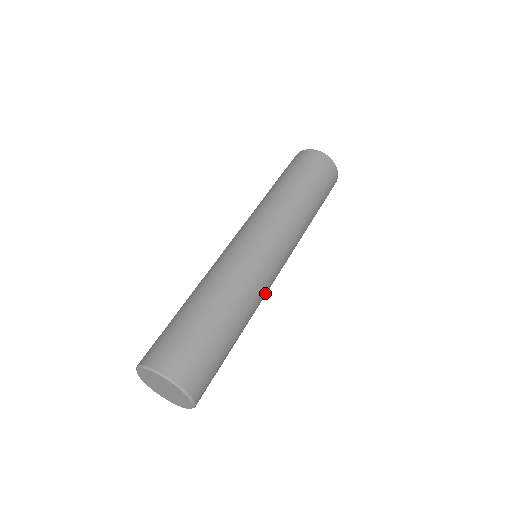
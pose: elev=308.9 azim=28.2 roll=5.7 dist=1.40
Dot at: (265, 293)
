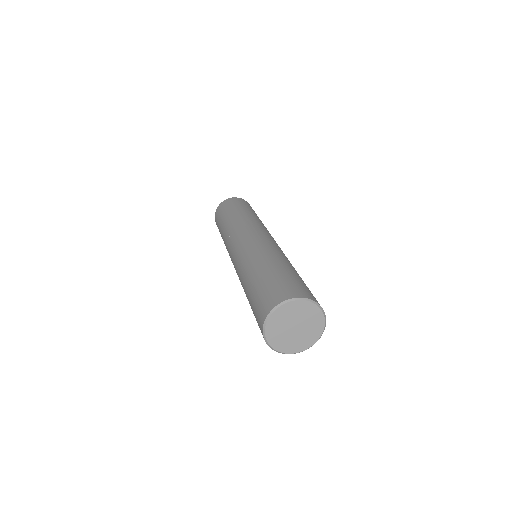
Dot at: occluded
